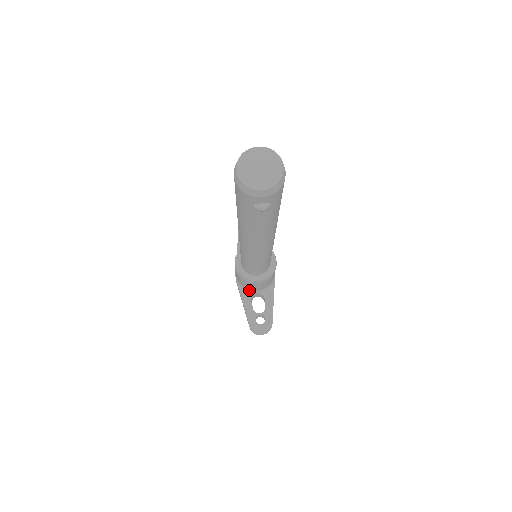
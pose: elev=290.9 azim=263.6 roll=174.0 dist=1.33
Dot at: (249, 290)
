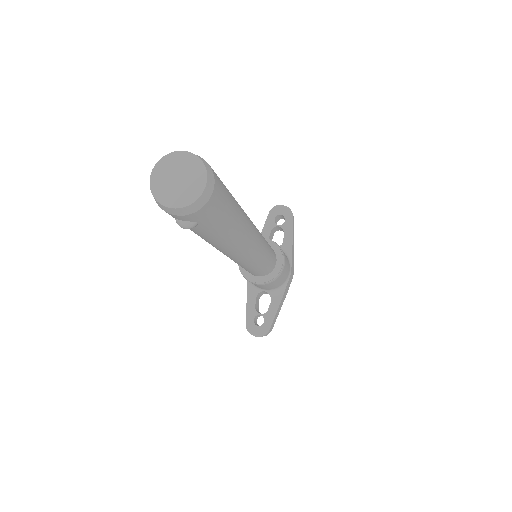
Dot at: (256, 286)
